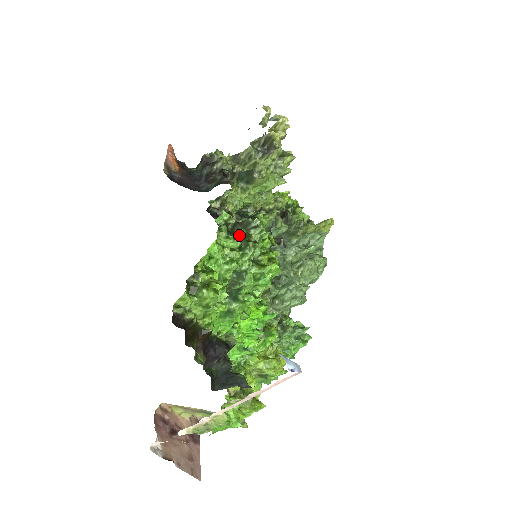
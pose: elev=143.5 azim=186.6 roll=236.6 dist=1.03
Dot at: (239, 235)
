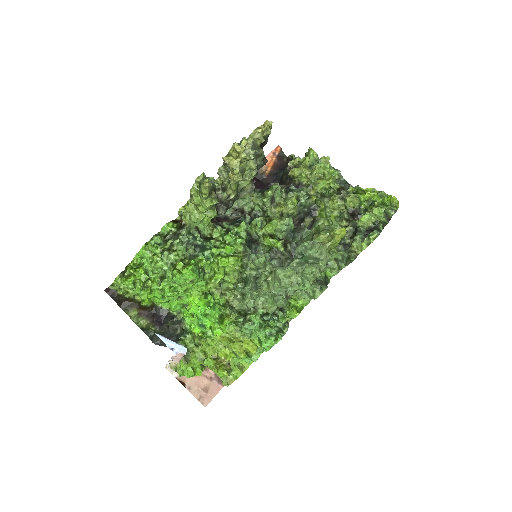
Dot at: (165, 244)
